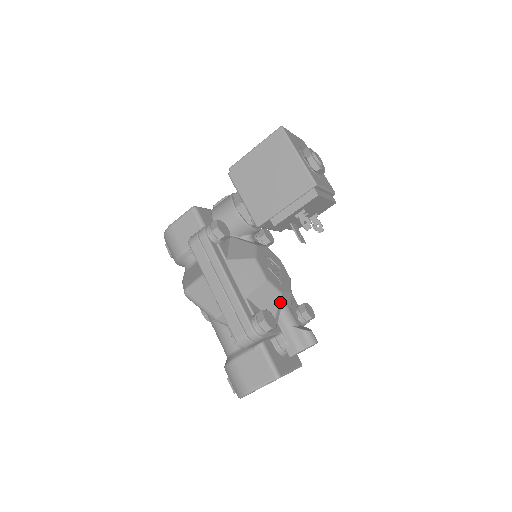
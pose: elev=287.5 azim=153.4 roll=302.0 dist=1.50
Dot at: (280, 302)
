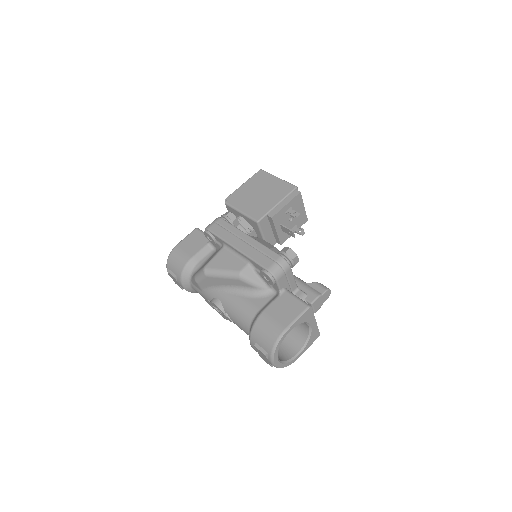
Dot at: occluded
